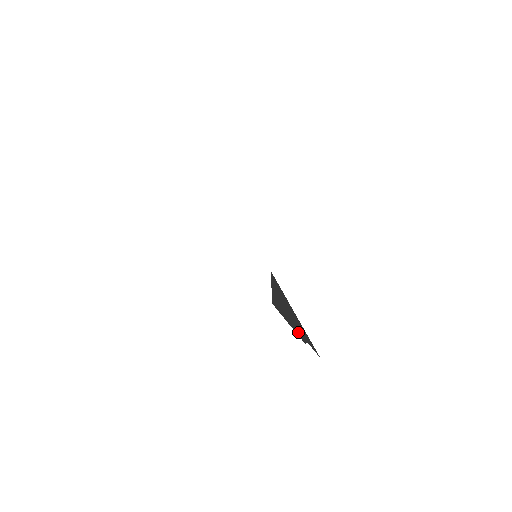
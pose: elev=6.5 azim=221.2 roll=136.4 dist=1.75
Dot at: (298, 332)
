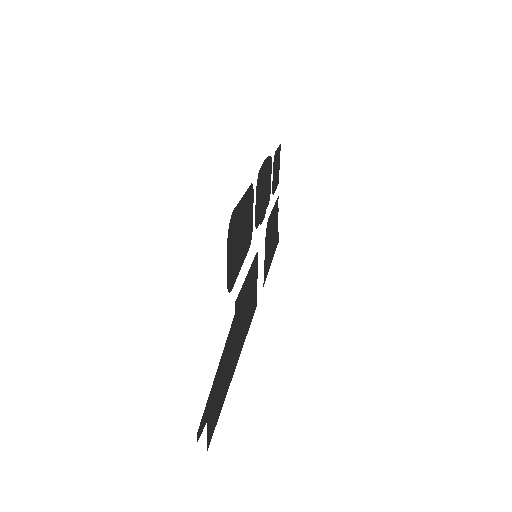
Dot at: (218, 377)
